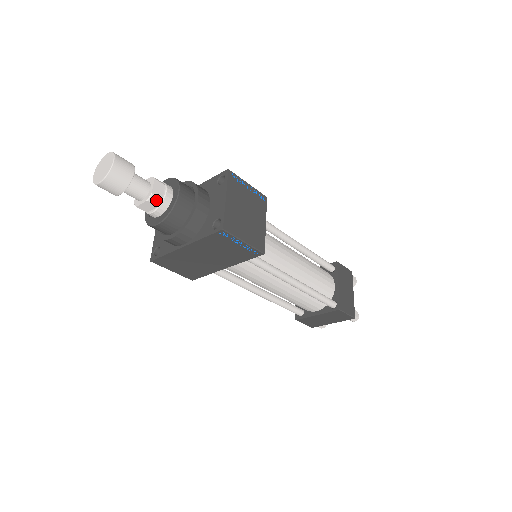
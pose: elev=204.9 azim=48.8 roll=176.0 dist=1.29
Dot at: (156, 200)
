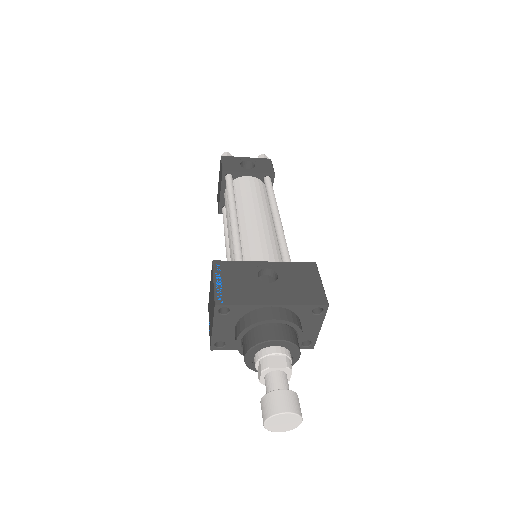
Dot at: occluded
